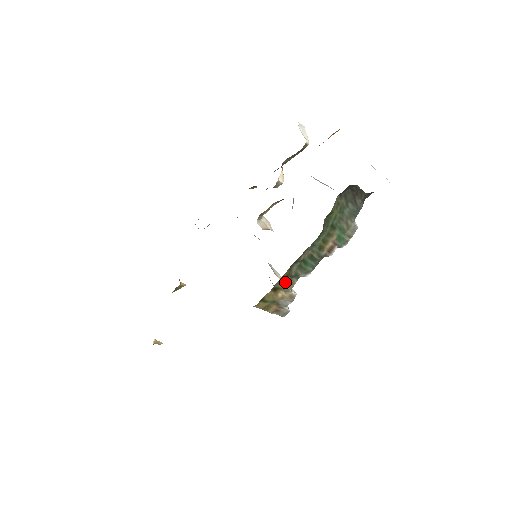
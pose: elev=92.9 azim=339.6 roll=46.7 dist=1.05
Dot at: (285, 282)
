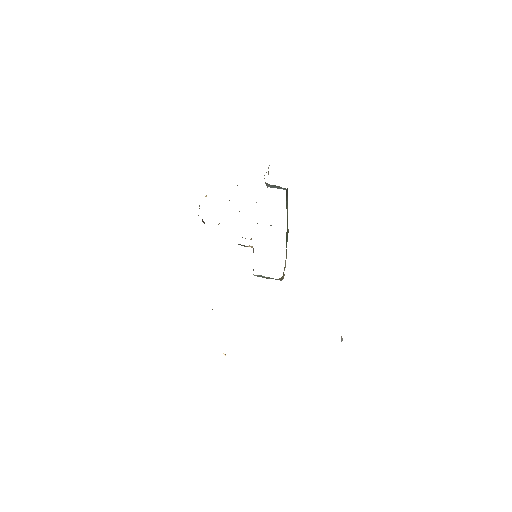
Dot at: occluded
